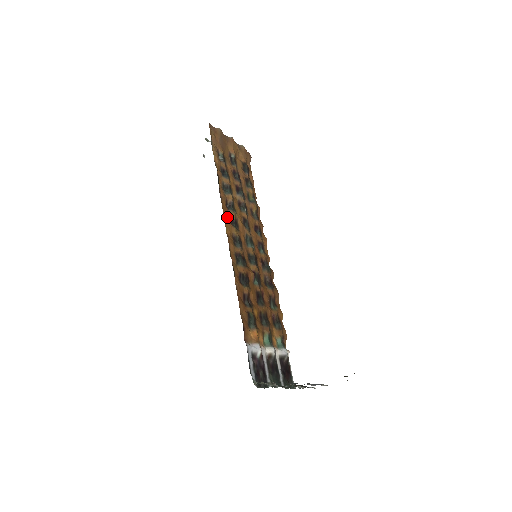
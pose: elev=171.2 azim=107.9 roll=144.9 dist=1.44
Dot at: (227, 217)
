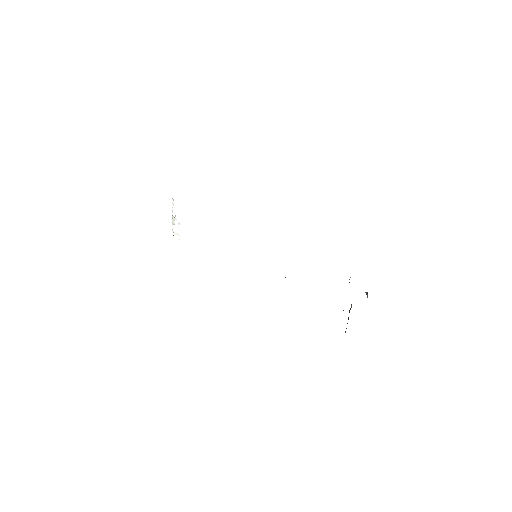
Dot at: occluded
